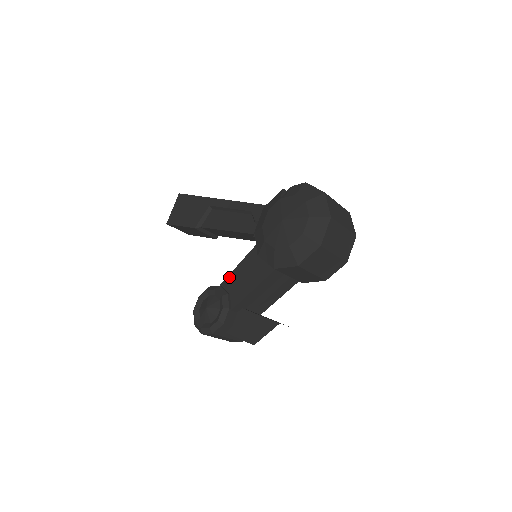
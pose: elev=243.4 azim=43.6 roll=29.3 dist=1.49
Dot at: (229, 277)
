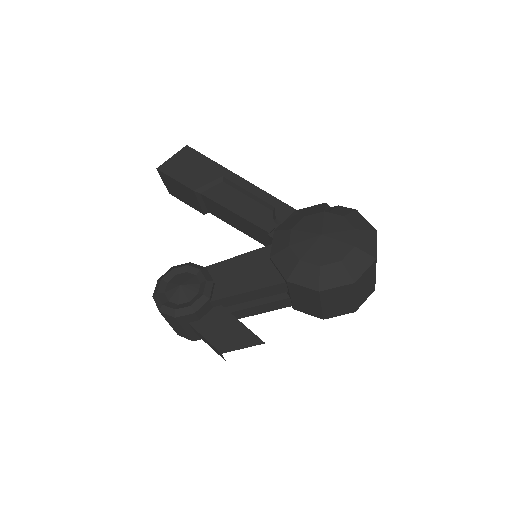
Dot at: (221, 264)
